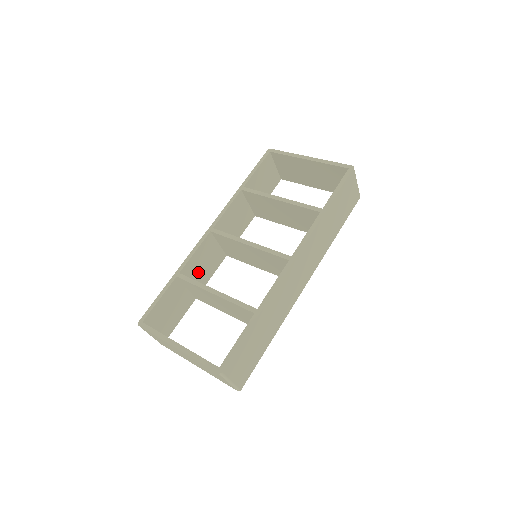
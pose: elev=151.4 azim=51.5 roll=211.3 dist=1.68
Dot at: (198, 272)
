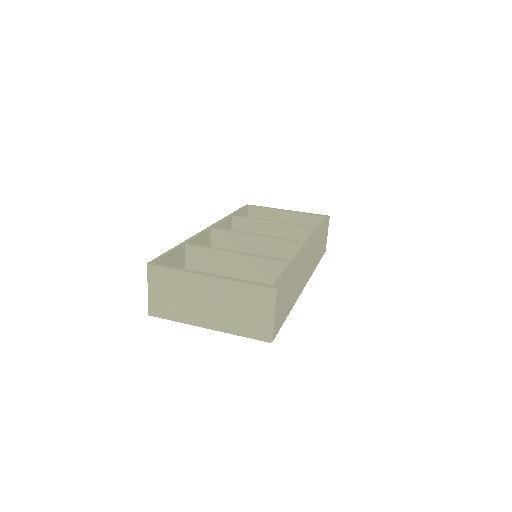
Dot at: occluded
